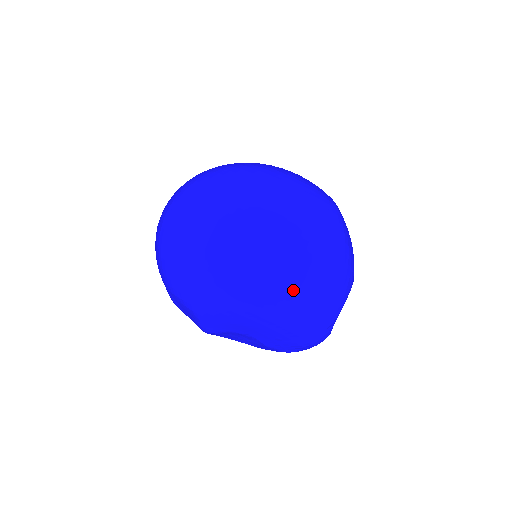
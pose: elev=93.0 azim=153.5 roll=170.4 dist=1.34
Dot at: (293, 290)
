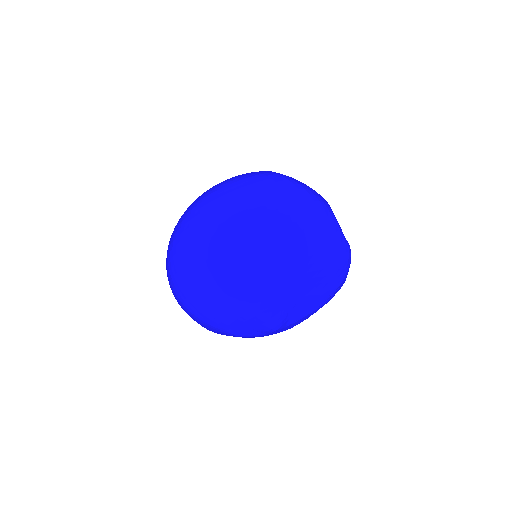
Dot at: (292, 231)
